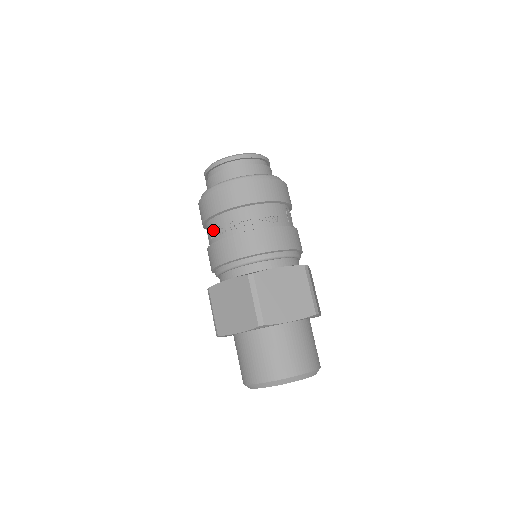
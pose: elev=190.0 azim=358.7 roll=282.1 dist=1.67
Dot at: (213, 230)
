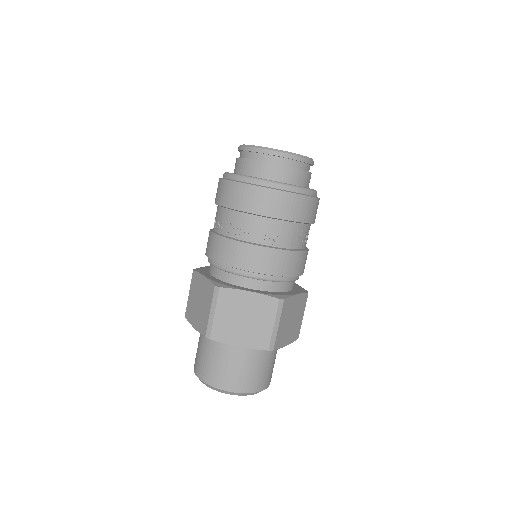
Dot at: (216, 217)
